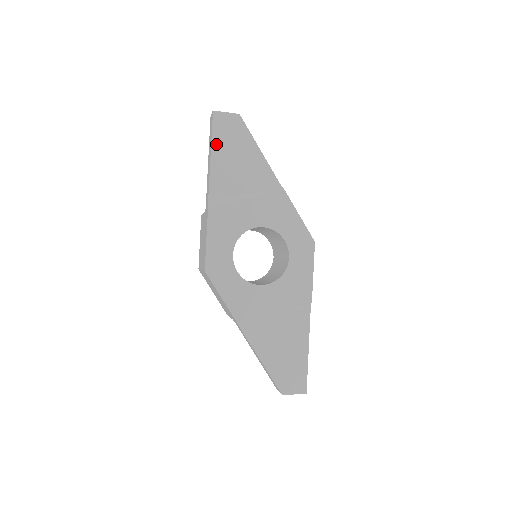
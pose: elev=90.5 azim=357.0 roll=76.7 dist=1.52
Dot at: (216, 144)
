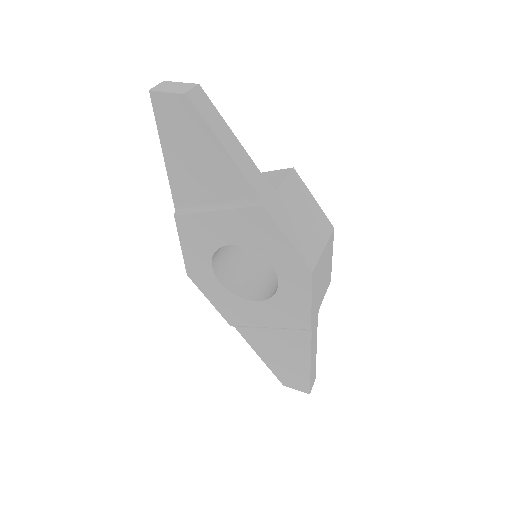
Dot at: (165, 138)
